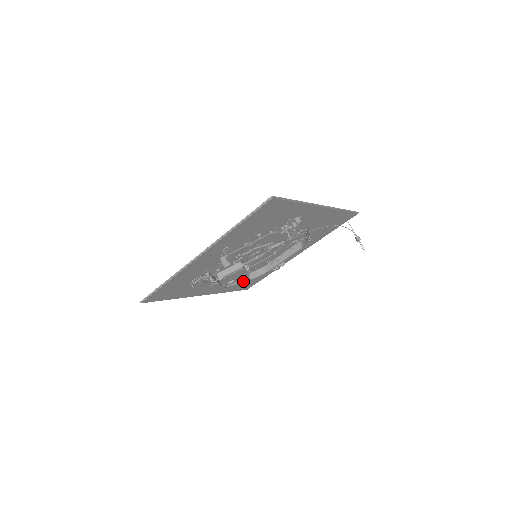
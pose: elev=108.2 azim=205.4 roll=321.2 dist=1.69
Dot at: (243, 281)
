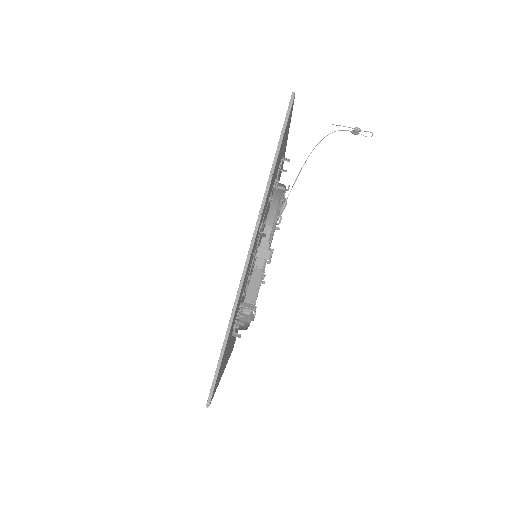
Dot at: occluded
